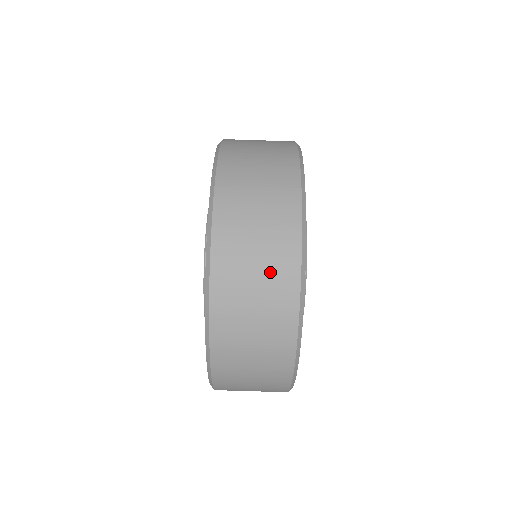
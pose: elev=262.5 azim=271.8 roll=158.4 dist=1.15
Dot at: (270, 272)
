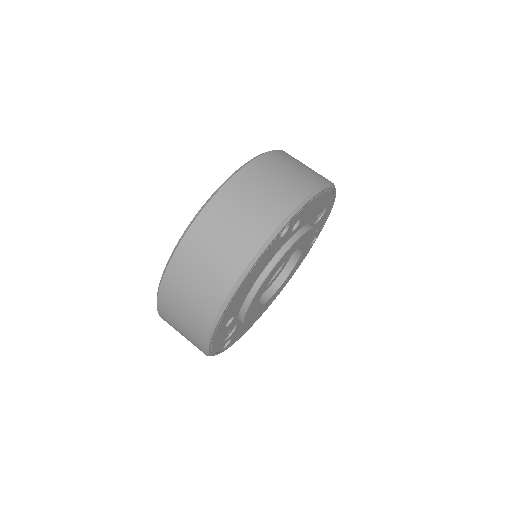
Dot at: (261, 210)
